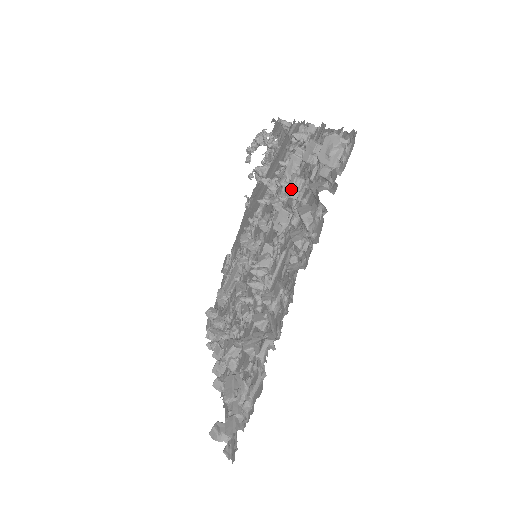
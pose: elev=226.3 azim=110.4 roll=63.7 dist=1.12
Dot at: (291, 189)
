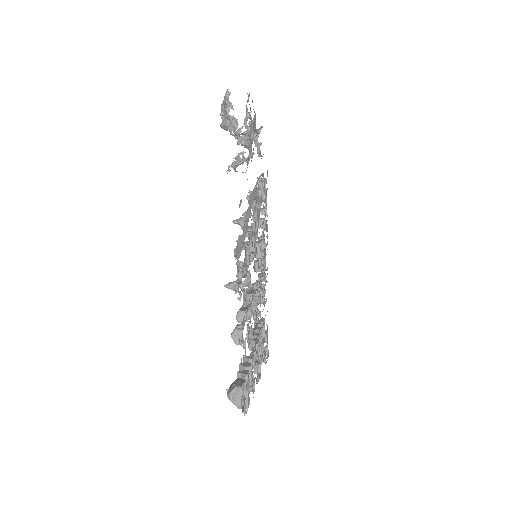
Dot at: (240, 322)
